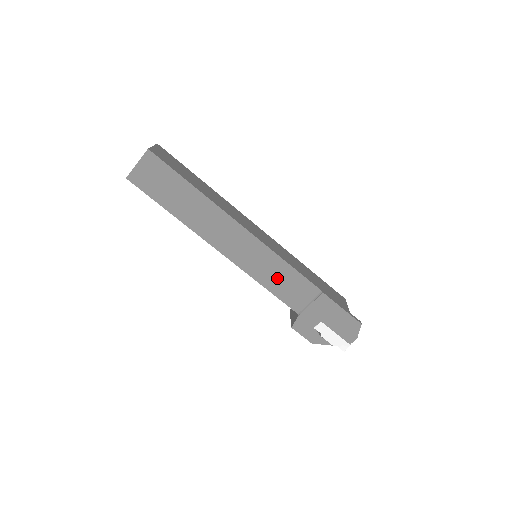
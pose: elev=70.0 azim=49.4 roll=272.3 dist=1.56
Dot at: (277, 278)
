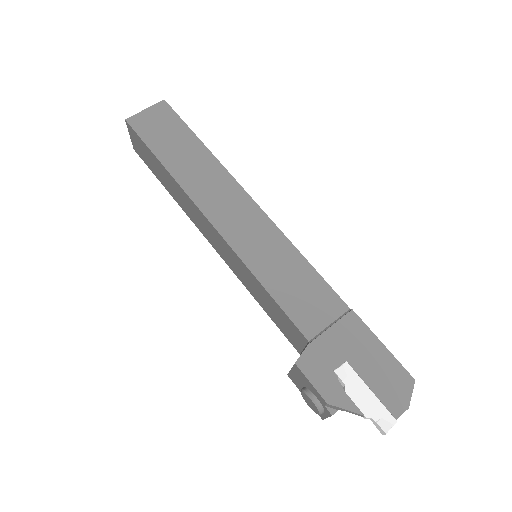
Dot at: (284, 275)
